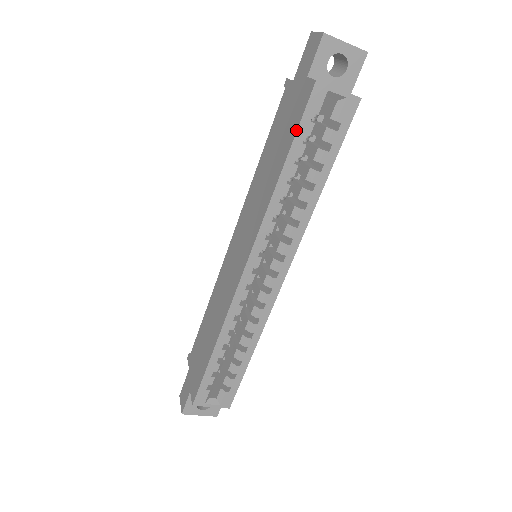
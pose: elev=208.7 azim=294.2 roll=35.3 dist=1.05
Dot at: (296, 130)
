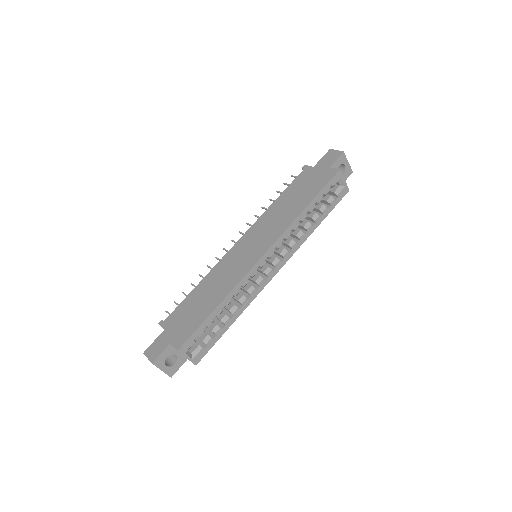
Dot at: (322, 188)
